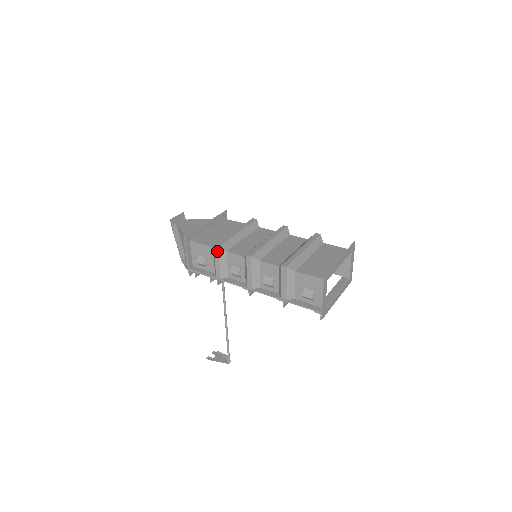
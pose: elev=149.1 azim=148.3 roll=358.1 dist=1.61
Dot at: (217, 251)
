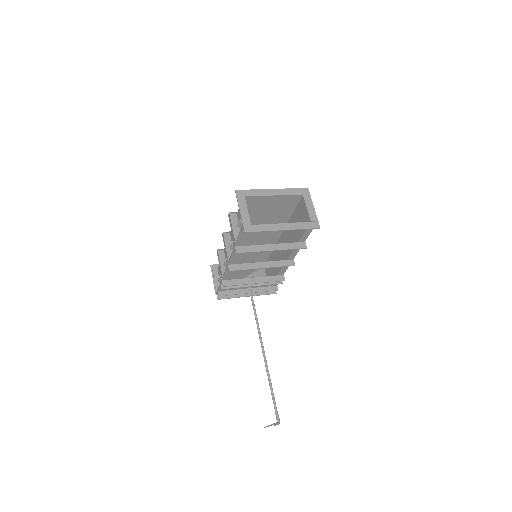
Dot at: (218, 253)
